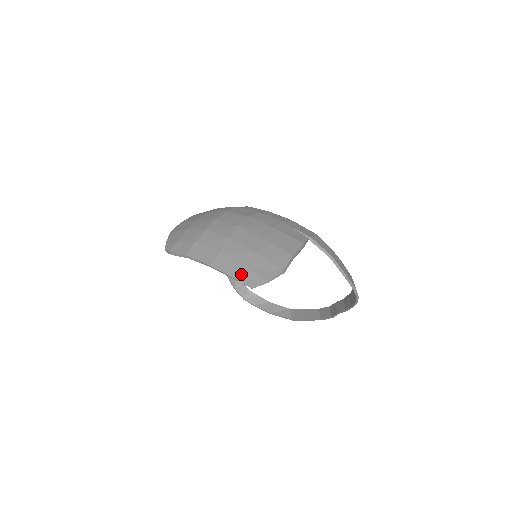
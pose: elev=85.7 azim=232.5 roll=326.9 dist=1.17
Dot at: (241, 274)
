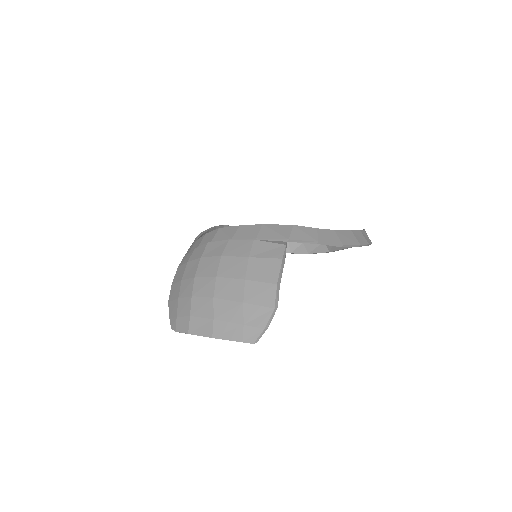
Dot at: (241, 334)
